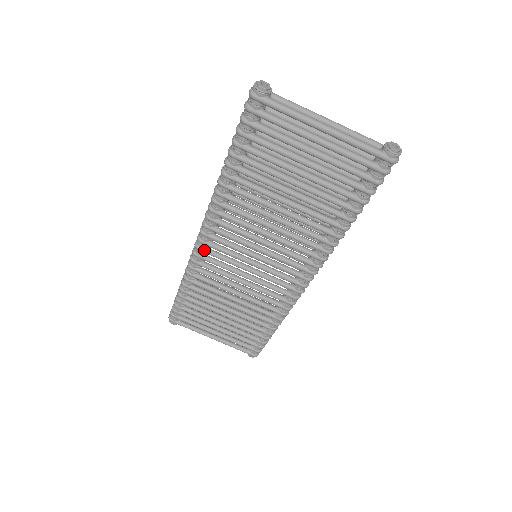
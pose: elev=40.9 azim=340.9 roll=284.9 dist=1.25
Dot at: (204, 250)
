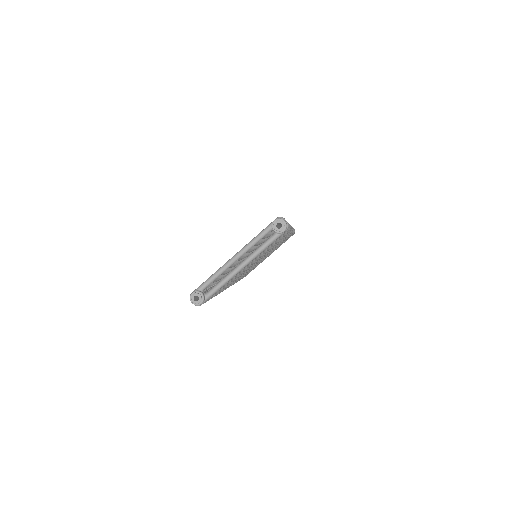
Dot at: occluded
